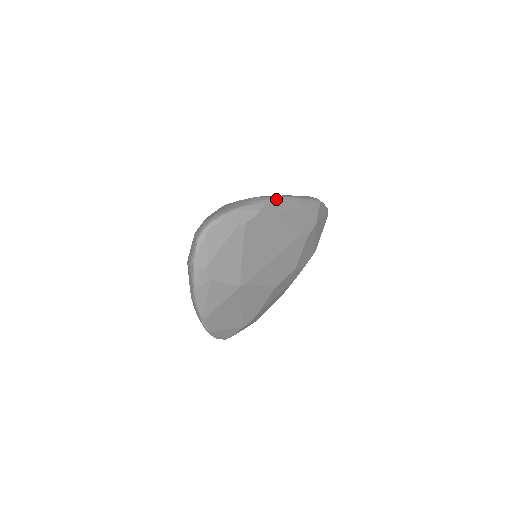
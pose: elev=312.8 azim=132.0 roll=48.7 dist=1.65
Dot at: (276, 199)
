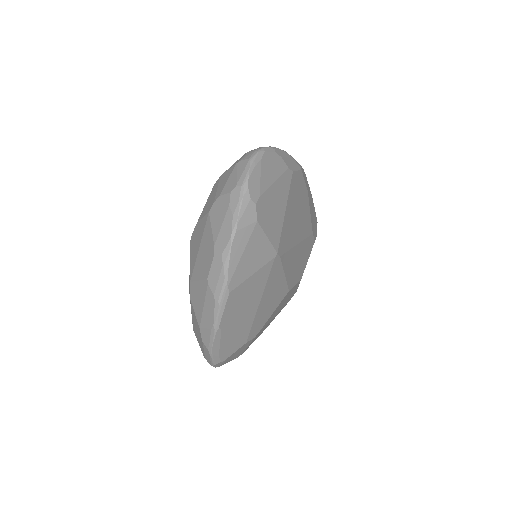
Dot at: occluded
